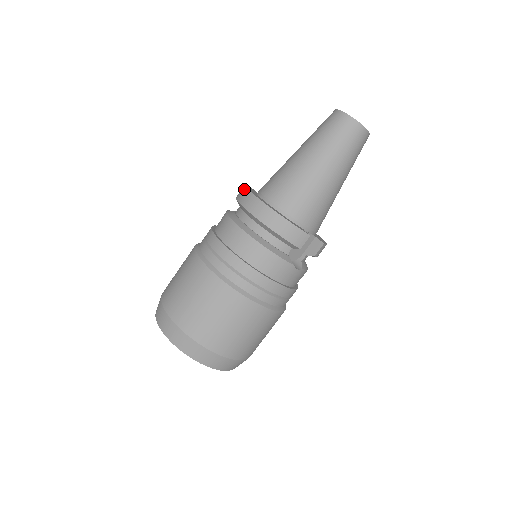
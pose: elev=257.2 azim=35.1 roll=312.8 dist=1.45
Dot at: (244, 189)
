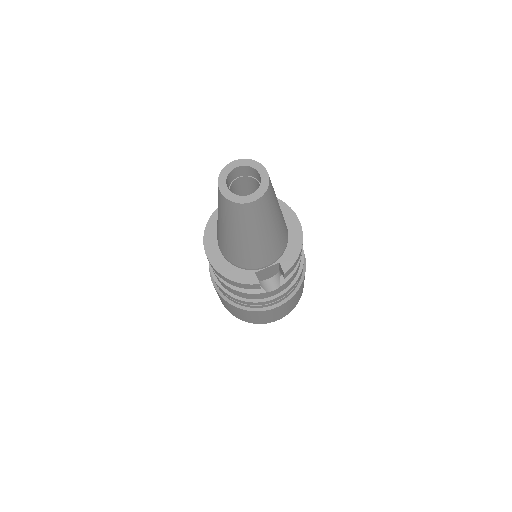
Dot at: (203, 236)
